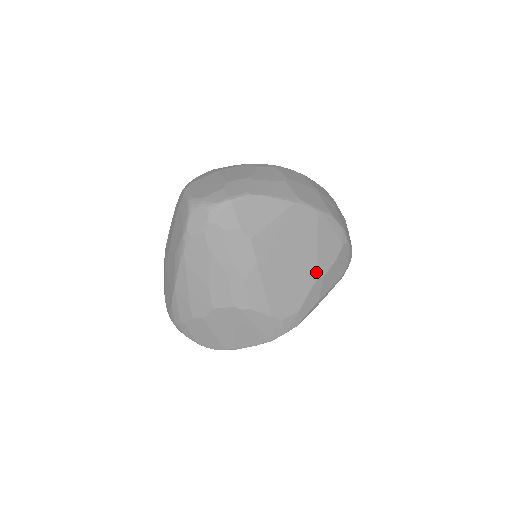
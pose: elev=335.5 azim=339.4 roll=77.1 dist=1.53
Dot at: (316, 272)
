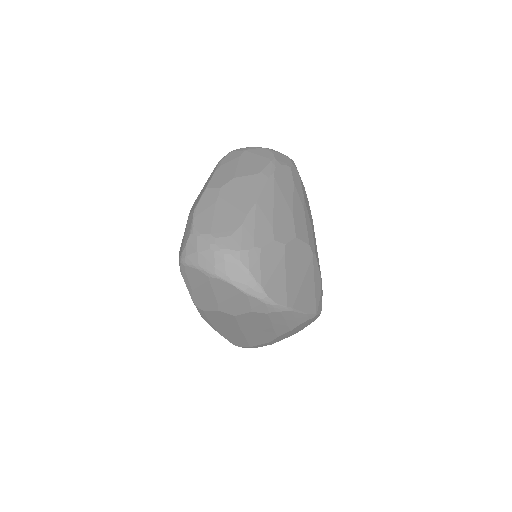
Dot at: occluded
